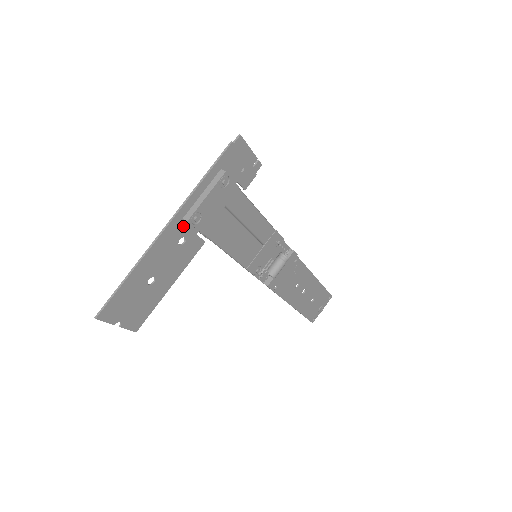
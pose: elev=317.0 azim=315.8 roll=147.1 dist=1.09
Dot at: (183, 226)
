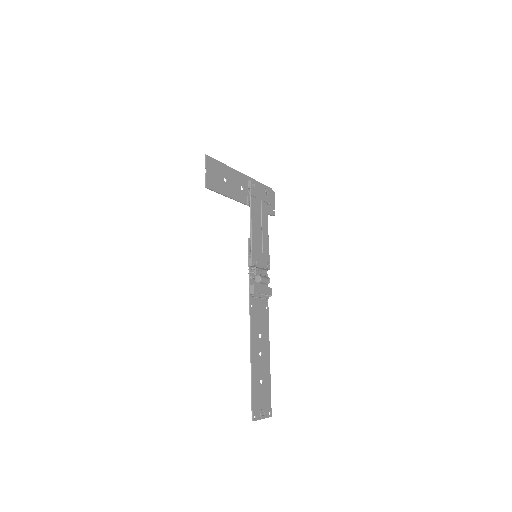
Dot at: (246, 184)
